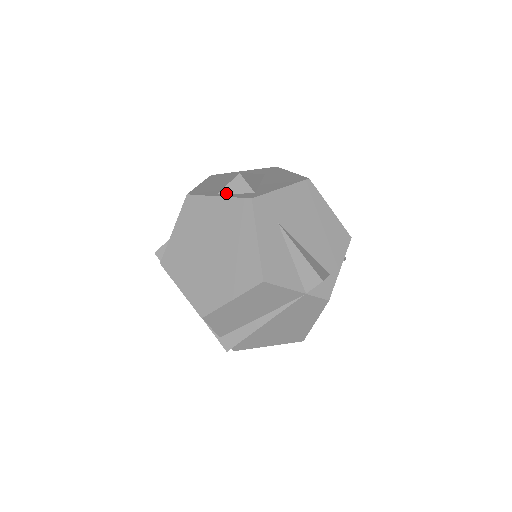
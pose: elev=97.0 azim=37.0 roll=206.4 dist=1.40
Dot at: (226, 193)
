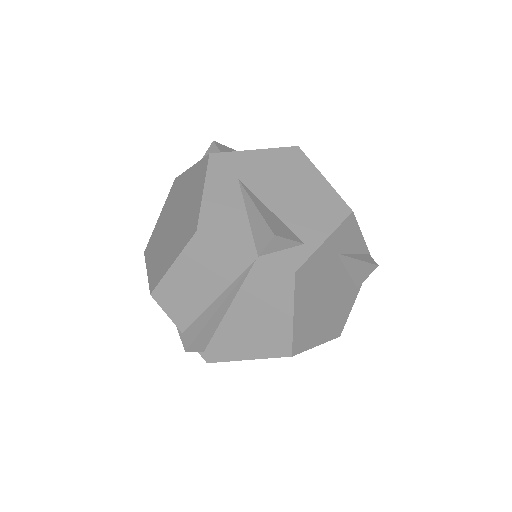
Dot at: occluded
